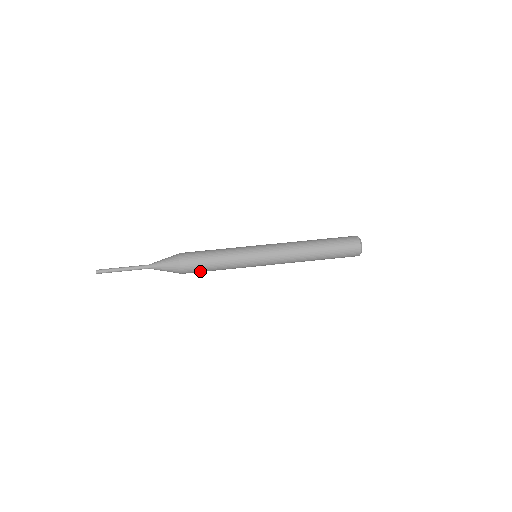
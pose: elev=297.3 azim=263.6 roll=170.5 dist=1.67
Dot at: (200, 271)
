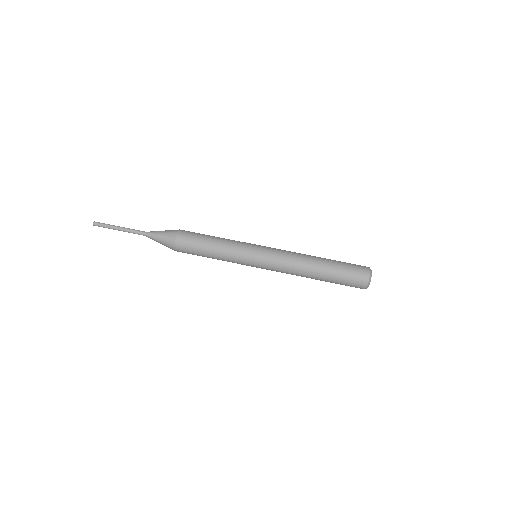
Dot at: occluded
